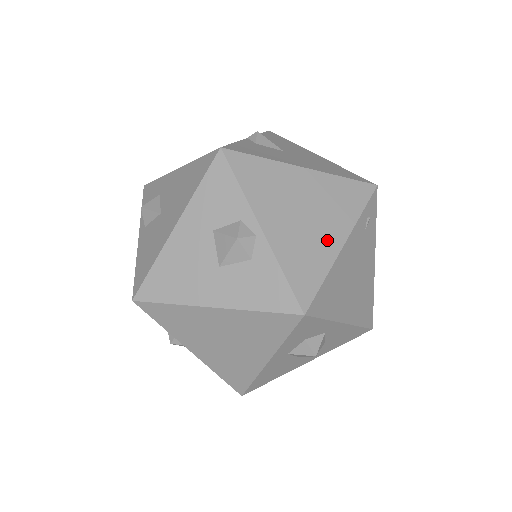
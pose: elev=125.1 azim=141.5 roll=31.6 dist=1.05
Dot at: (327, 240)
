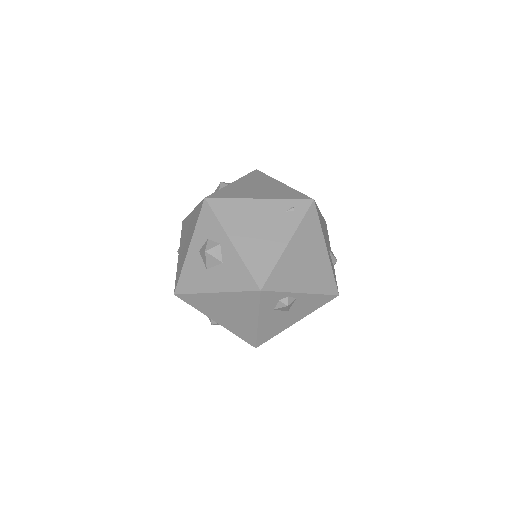
Dot at: (254, 195)
